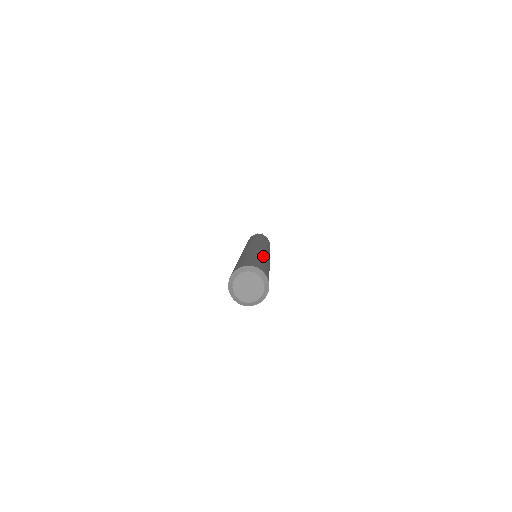
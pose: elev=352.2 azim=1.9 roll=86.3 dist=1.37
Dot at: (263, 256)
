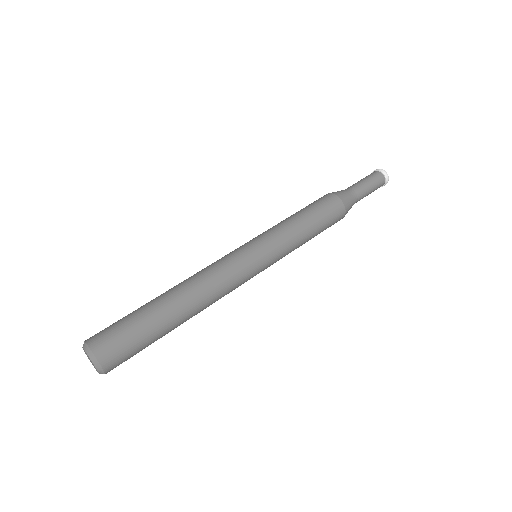
Dot at: (180, 303)
